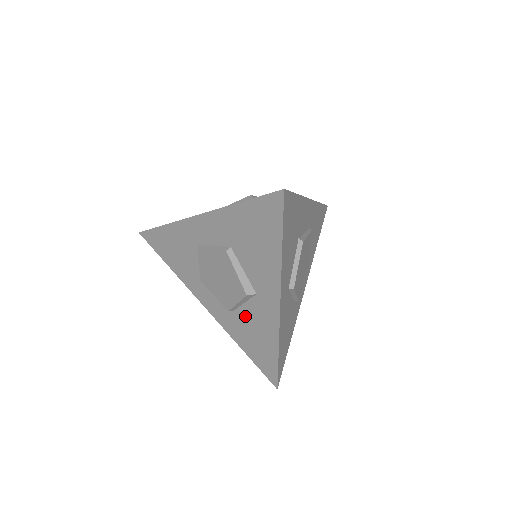
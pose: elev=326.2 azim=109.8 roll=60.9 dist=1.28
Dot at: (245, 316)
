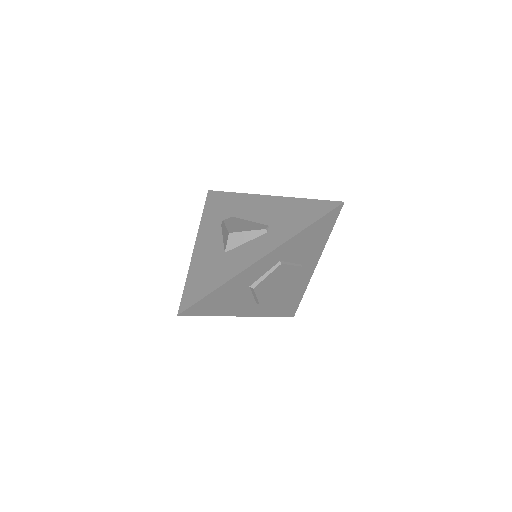
Dot at: occluded
